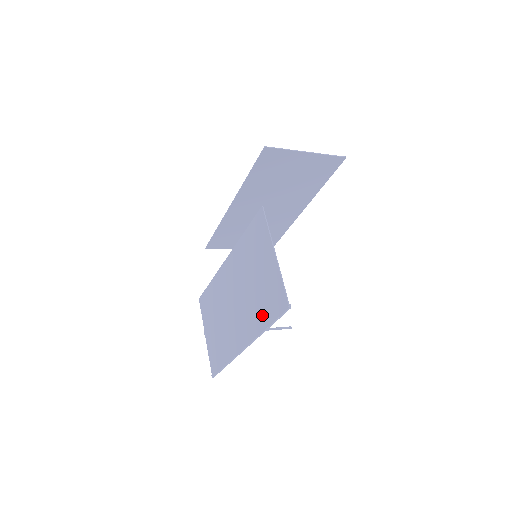
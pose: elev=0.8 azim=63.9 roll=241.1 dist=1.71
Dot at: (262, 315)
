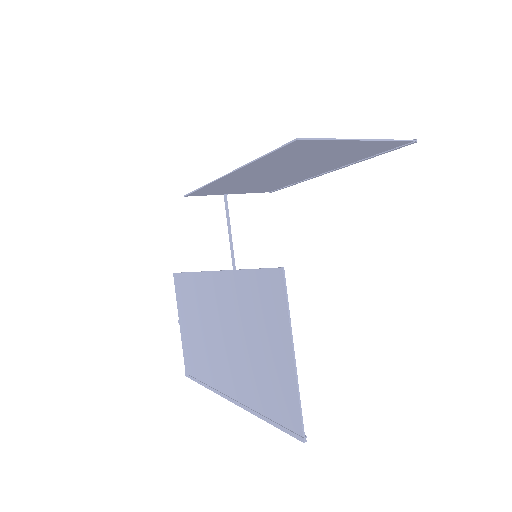
Dot at: (261, 399)
